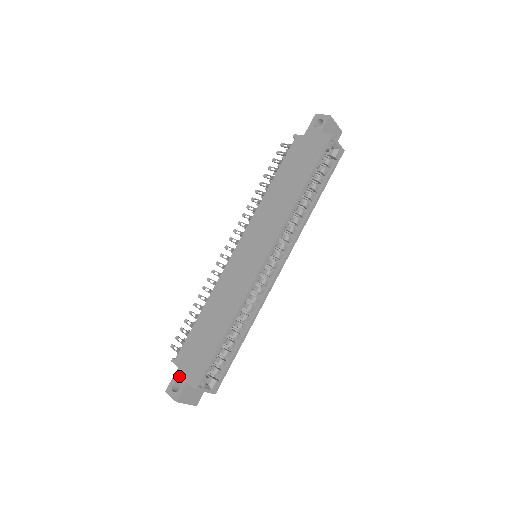
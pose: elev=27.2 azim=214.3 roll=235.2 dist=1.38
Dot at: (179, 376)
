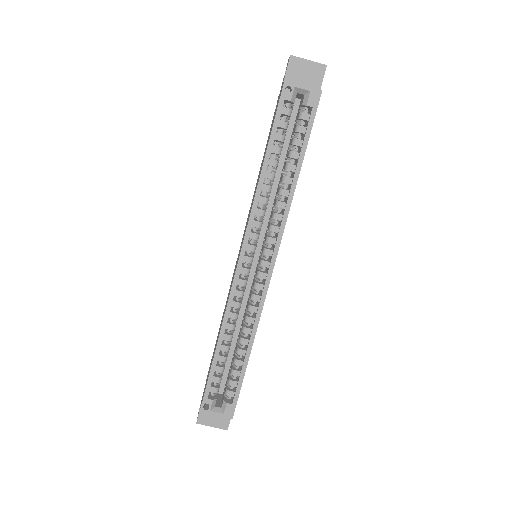
Dot at: (202, 396)
